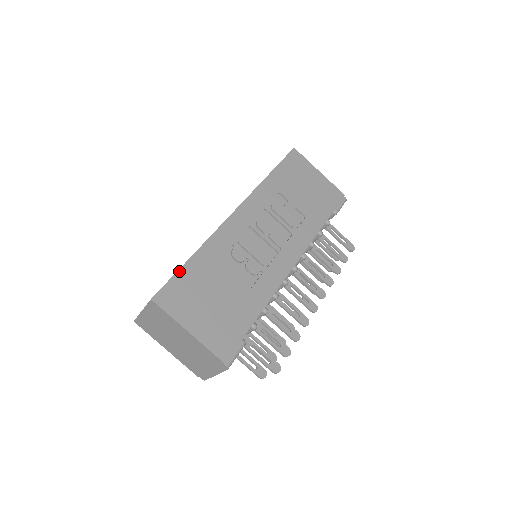
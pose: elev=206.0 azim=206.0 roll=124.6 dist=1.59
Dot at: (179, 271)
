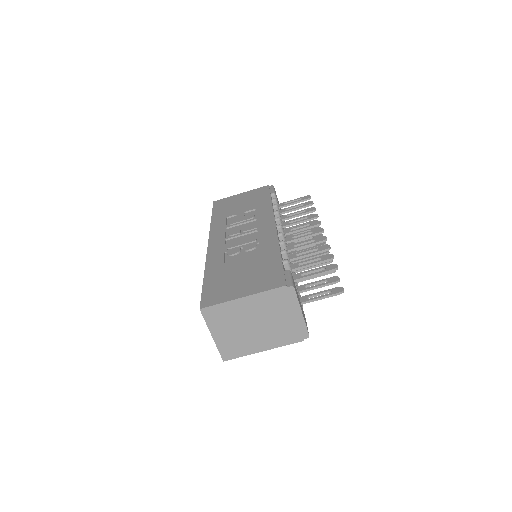
Dot at: (203, 287)
